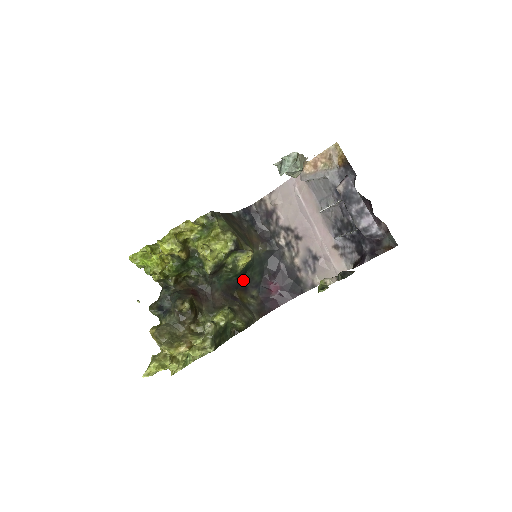
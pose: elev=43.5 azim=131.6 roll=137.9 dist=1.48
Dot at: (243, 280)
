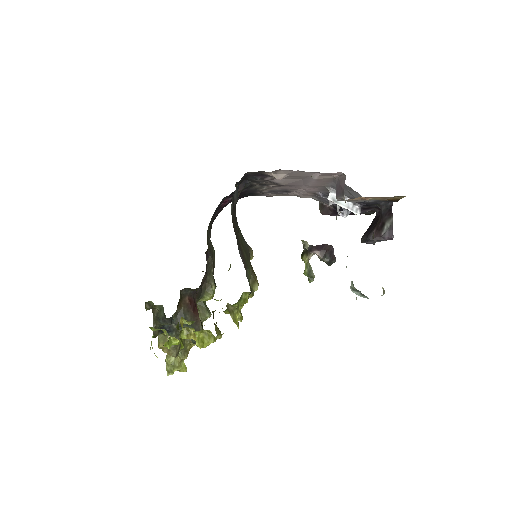
Dot at: occluded
